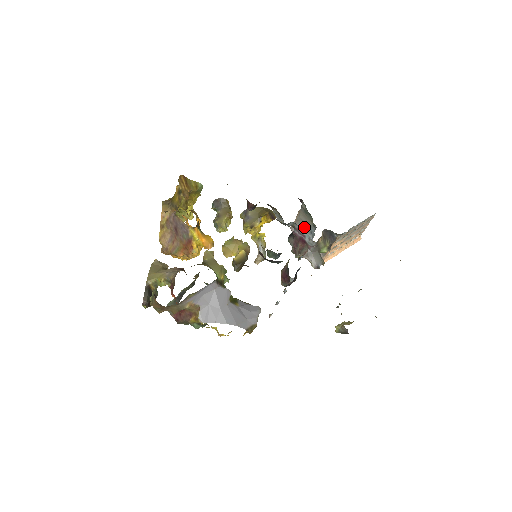
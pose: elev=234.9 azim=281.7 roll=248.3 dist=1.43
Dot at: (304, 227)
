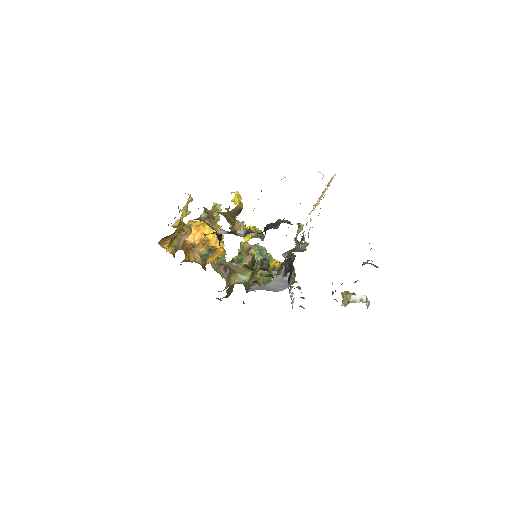
Dot at: occluded
